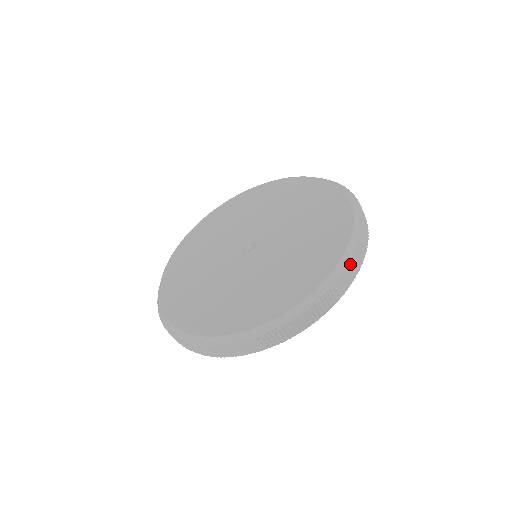
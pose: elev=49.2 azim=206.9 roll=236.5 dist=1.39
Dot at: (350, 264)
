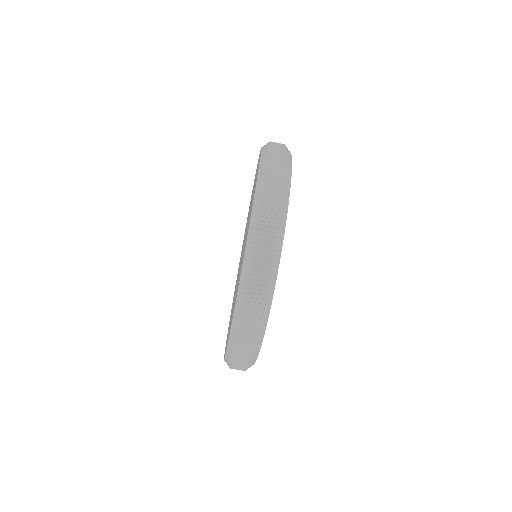
Dot at: (248, 297)
